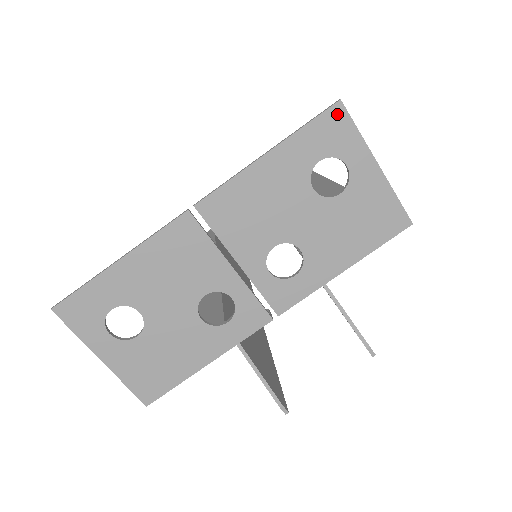
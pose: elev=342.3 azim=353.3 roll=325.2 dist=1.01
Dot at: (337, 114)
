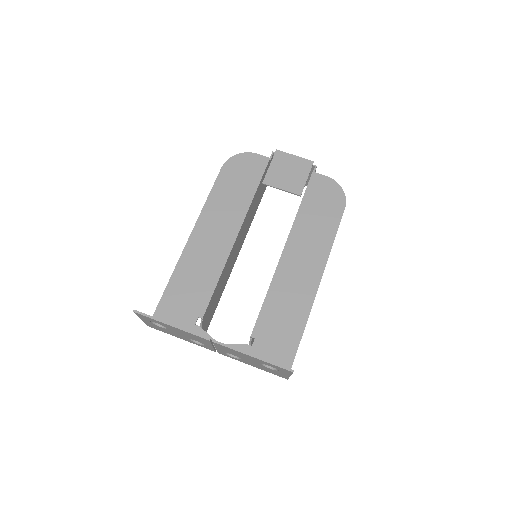
Dot at: (288, 371)
